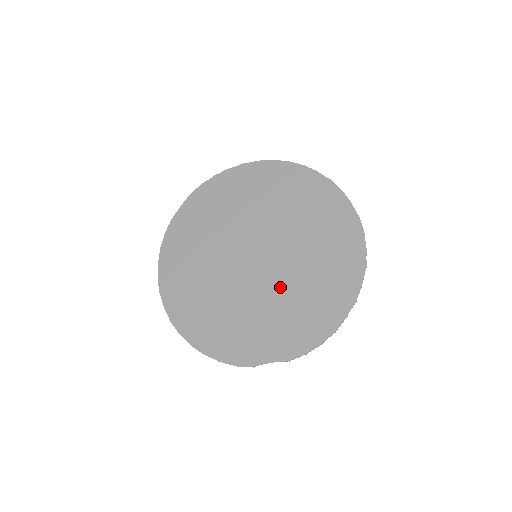
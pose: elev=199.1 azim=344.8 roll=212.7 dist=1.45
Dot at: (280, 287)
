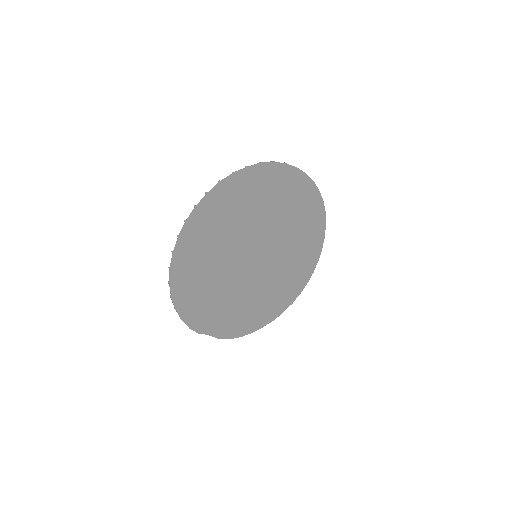
Dot at: (251, 289)
